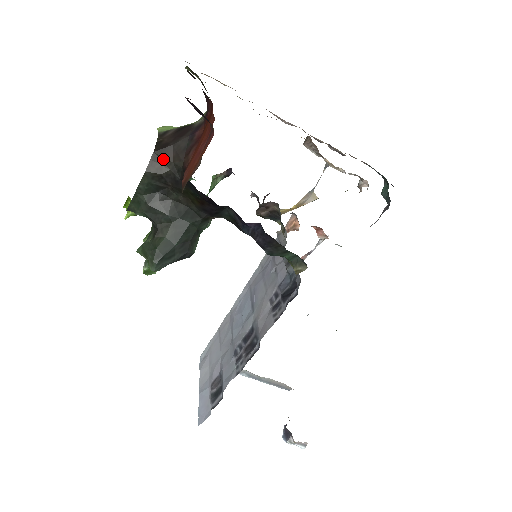
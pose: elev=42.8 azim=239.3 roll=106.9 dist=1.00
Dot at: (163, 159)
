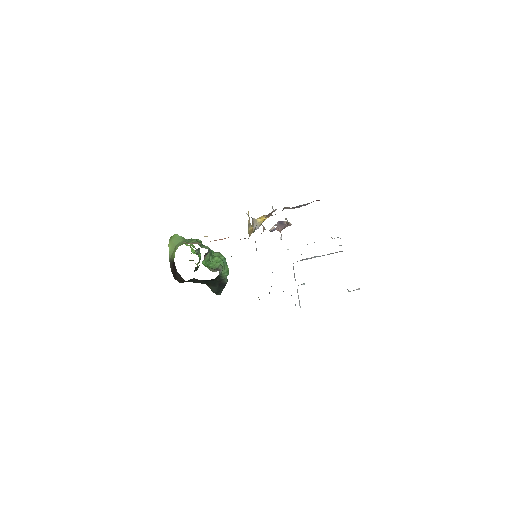
Dot at: (179, 280)
